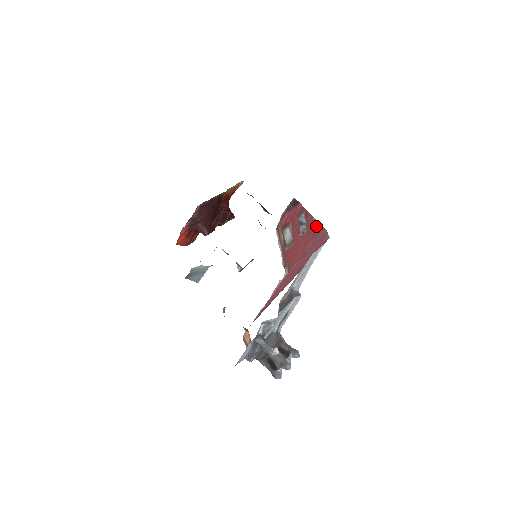
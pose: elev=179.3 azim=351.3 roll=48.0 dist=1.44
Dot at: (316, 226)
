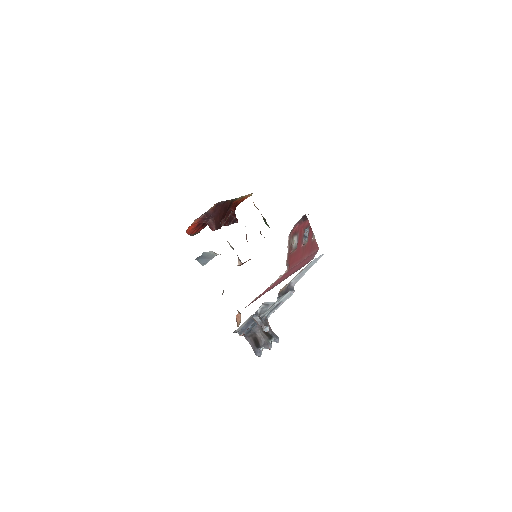
Dot at: (313, 242)
